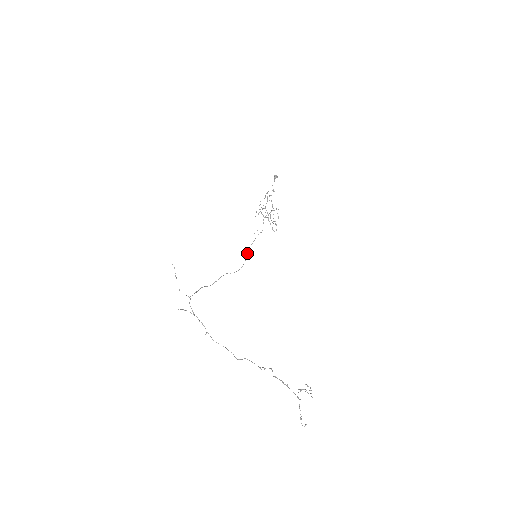
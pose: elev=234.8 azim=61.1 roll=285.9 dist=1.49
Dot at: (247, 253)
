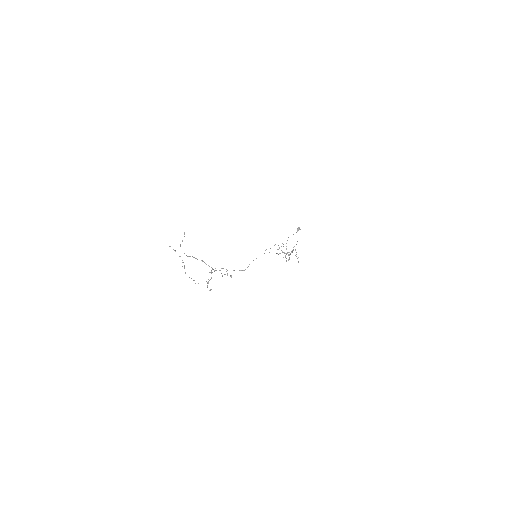
Dot at: occluded
